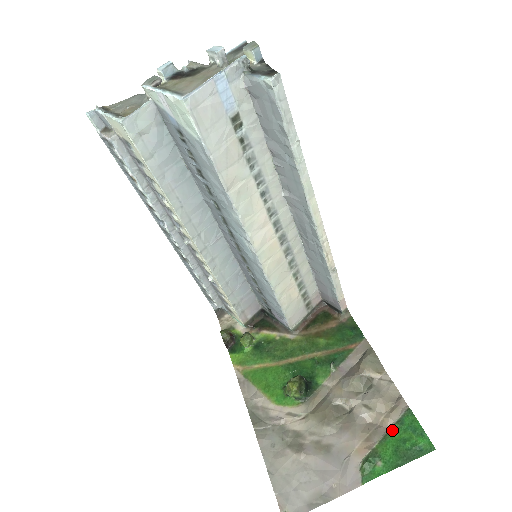
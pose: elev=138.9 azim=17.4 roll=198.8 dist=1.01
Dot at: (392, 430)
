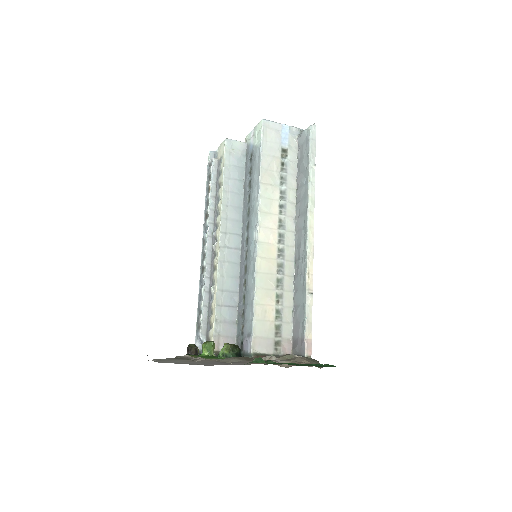
Dot at: (300, 363)
